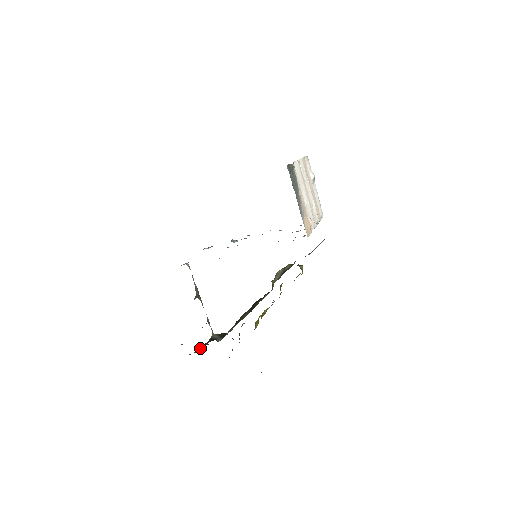
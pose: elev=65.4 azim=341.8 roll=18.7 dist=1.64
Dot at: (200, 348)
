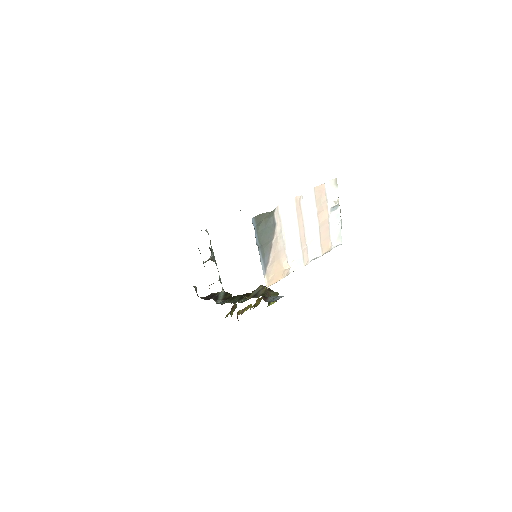
Dot at: (211, 295)
